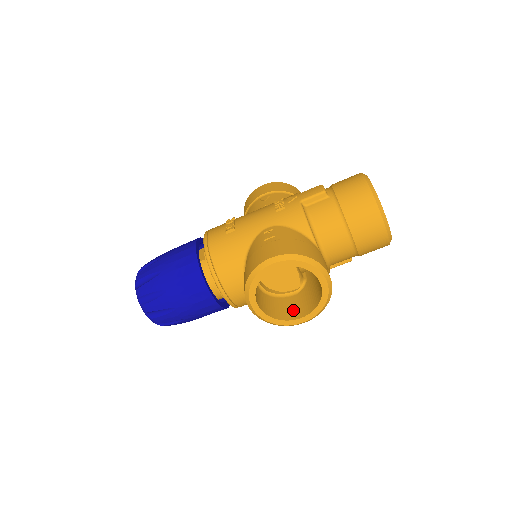
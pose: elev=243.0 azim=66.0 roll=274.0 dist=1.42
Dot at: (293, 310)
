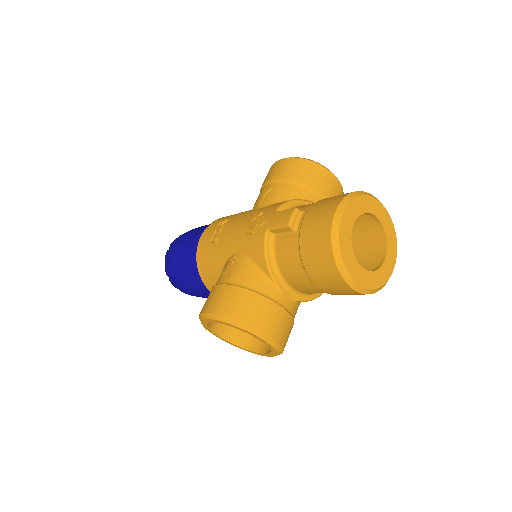
Dot at: occluded
